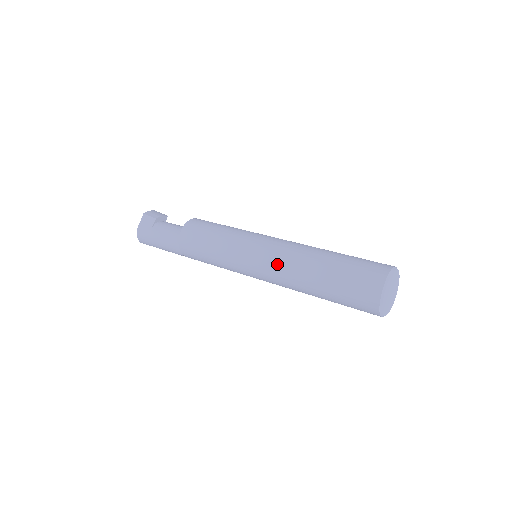
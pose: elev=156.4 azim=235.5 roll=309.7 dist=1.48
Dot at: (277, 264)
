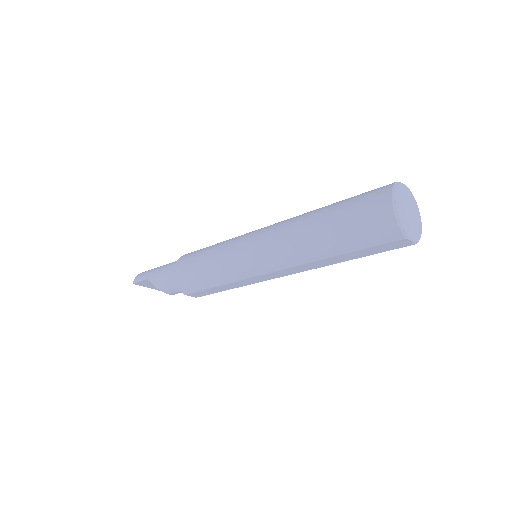
Dot at: occluded
